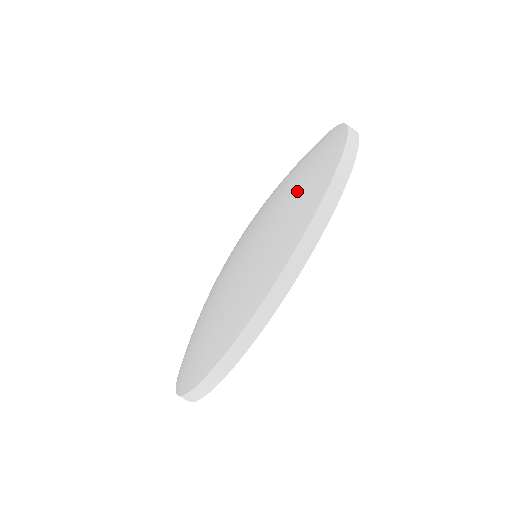
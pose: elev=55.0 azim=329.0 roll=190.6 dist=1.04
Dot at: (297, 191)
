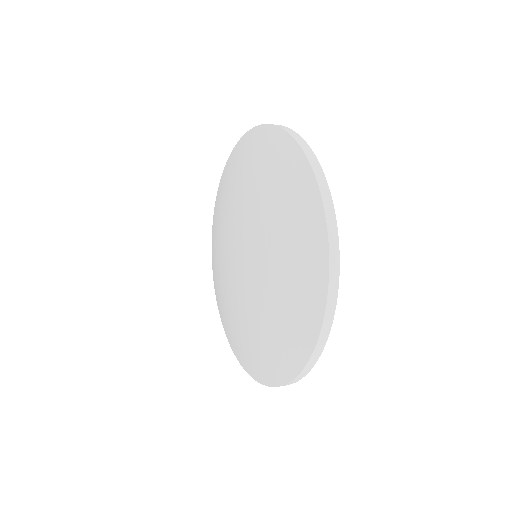
Dot at: (249, 164)
